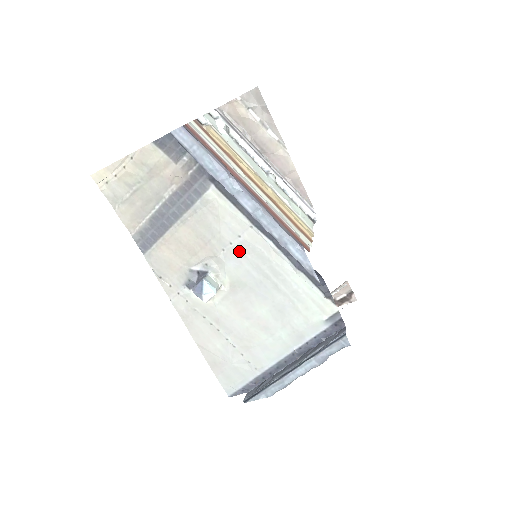
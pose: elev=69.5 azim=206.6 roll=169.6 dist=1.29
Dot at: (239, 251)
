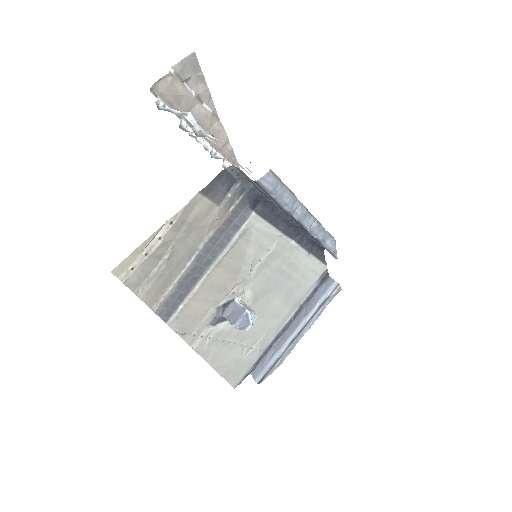
Dot at: (265, 264)
